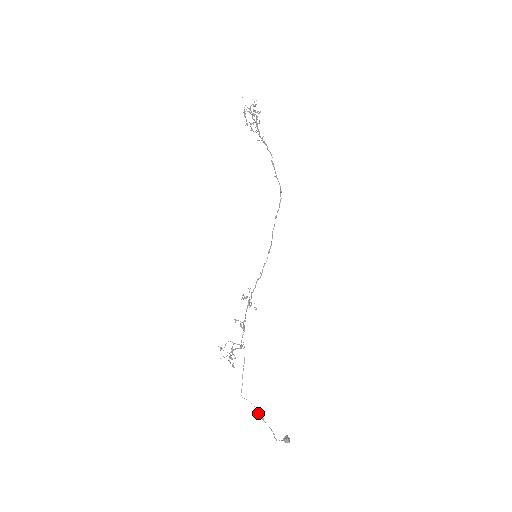
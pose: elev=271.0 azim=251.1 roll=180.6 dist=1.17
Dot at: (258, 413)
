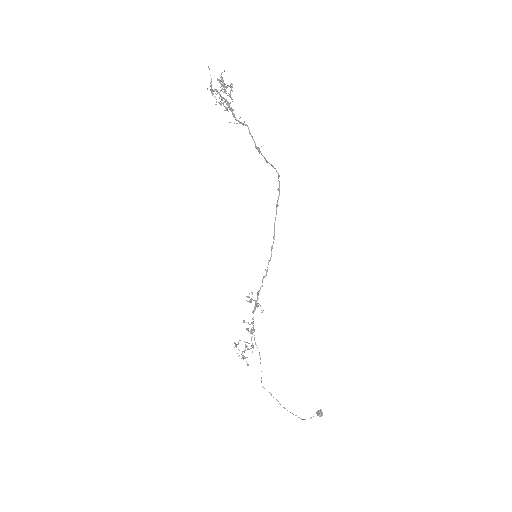
Dot at: (279, 403)
